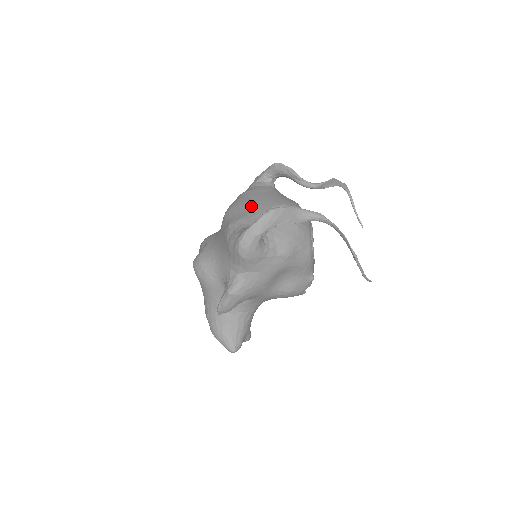
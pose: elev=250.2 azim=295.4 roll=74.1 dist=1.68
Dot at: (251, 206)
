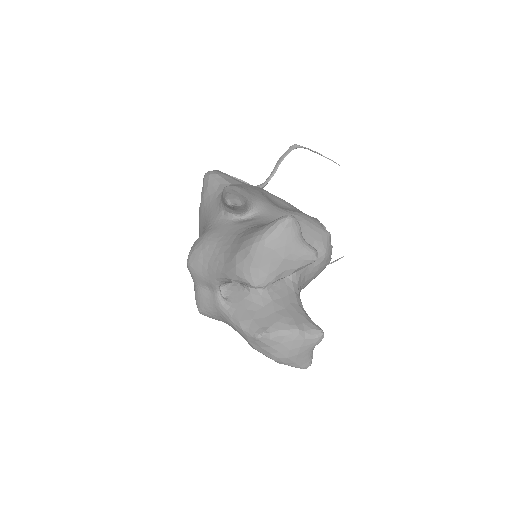
Dot at: occluded
